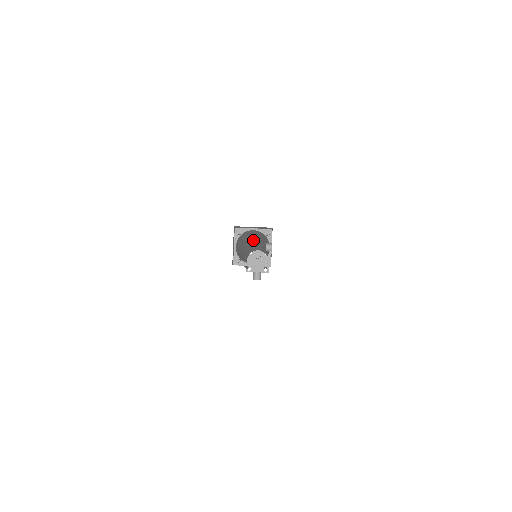
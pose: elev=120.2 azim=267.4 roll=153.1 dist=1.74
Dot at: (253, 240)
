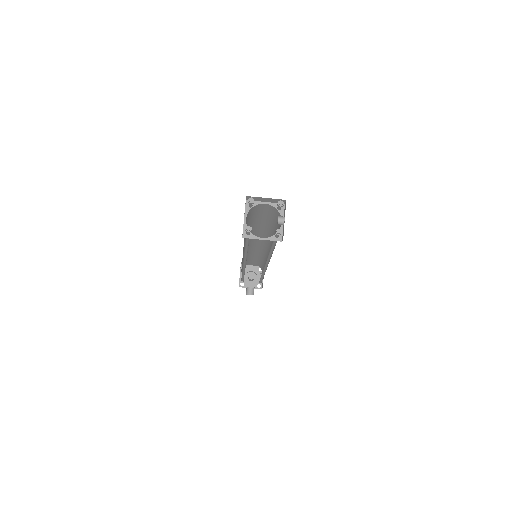
Dot at: (256, 234)
